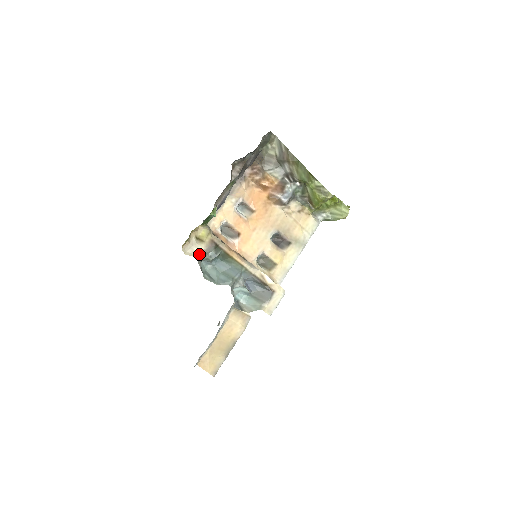
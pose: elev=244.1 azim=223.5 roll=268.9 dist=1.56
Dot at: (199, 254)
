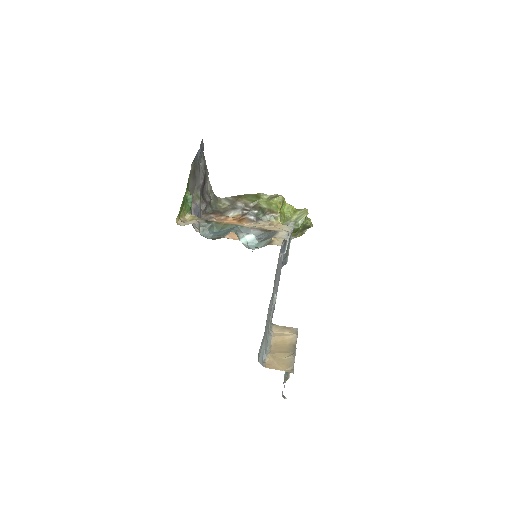
Dot at: (193, 223)
